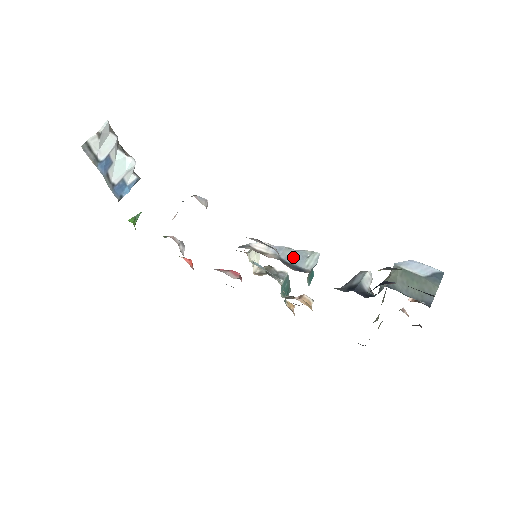
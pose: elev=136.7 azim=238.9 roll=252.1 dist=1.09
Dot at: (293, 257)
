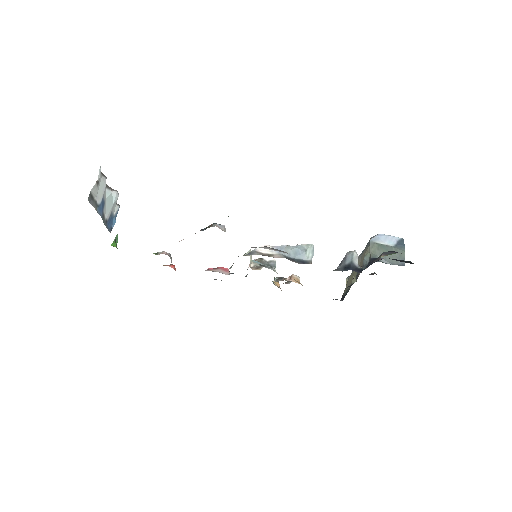
Dot at: (294, 253)
